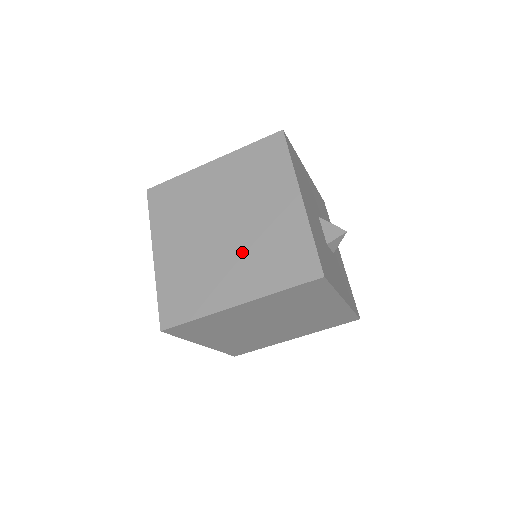
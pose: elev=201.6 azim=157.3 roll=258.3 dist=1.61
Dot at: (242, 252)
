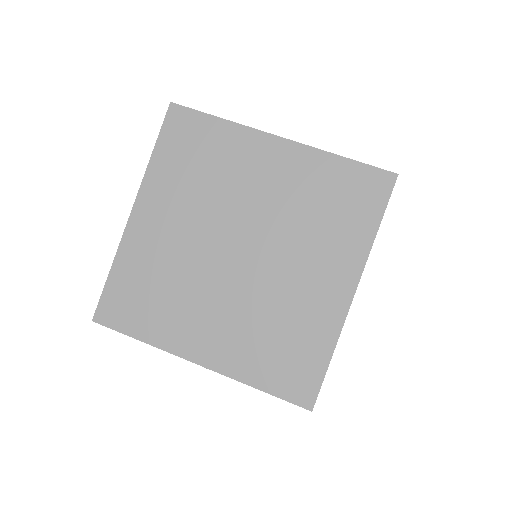
Dot at: (291, 247)
